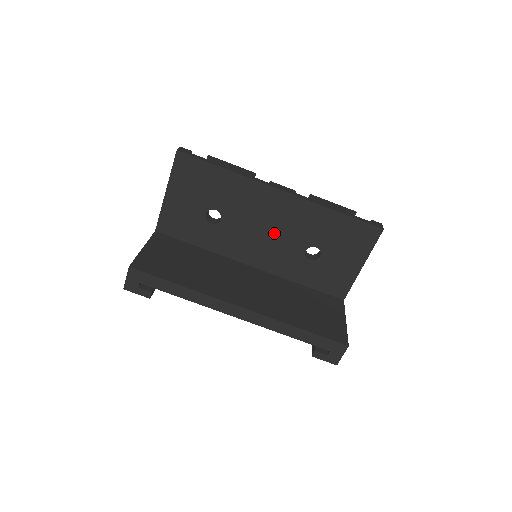
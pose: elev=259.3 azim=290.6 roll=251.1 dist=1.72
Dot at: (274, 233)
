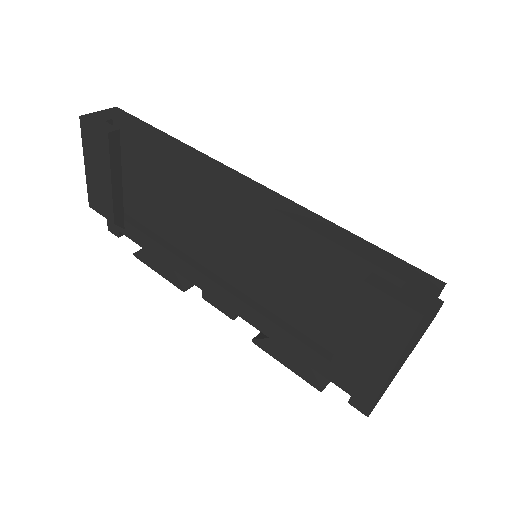
Dot at: occluded
